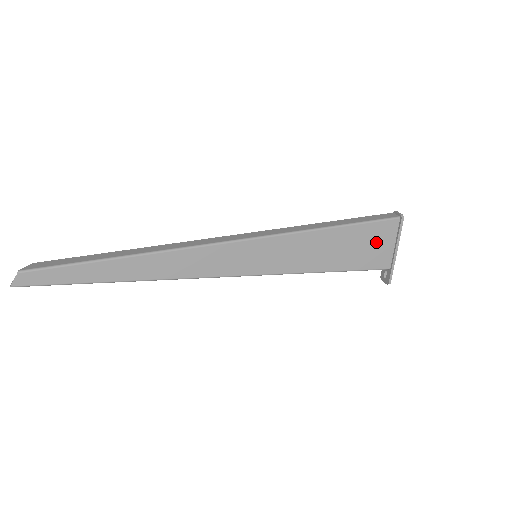
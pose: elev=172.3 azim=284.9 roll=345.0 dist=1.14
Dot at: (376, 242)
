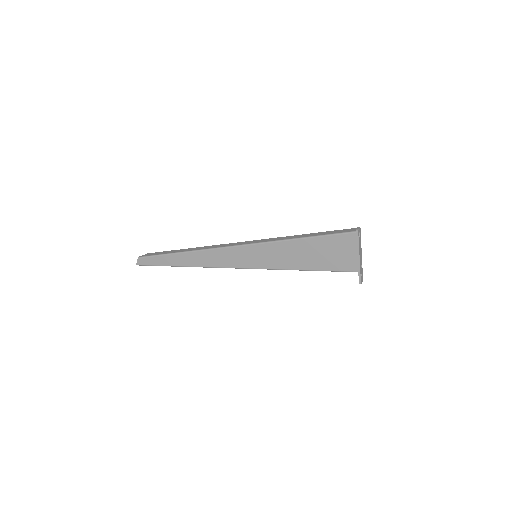
Dot at: (340, 250)
